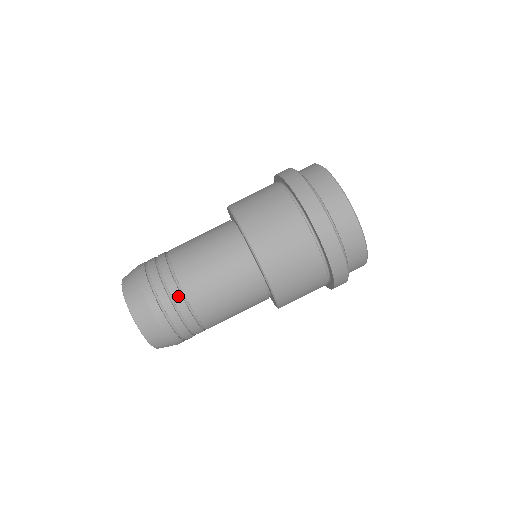
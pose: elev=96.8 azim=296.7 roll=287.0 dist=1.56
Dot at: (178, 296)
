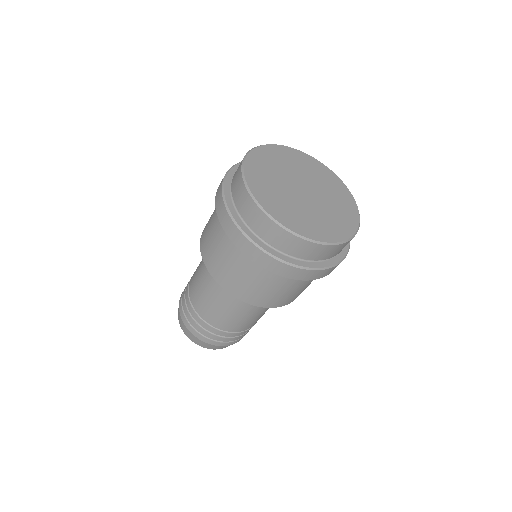
Dot at: (230, 334)
